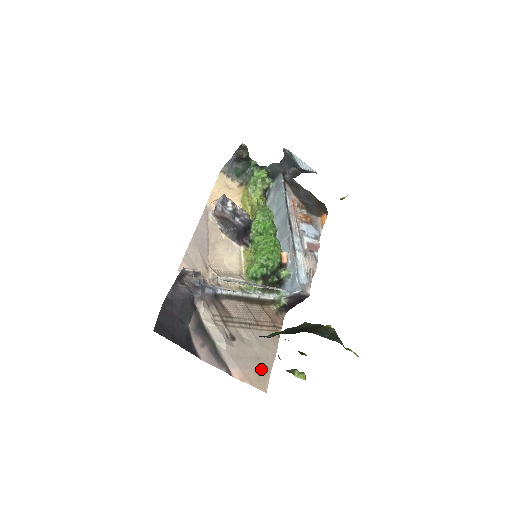
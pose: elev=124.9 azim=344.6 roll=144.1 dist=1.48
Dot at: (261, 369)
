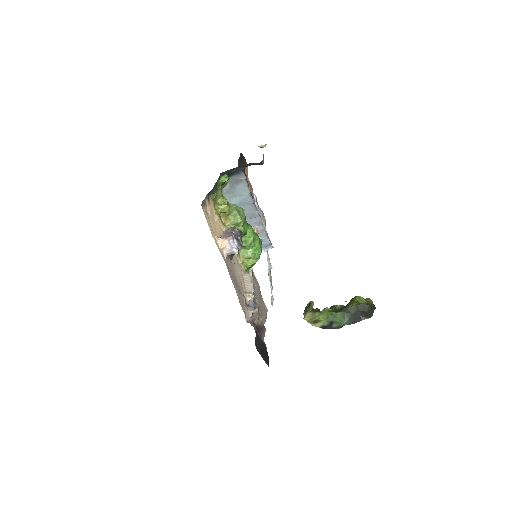
Dot at: (263, 303)
